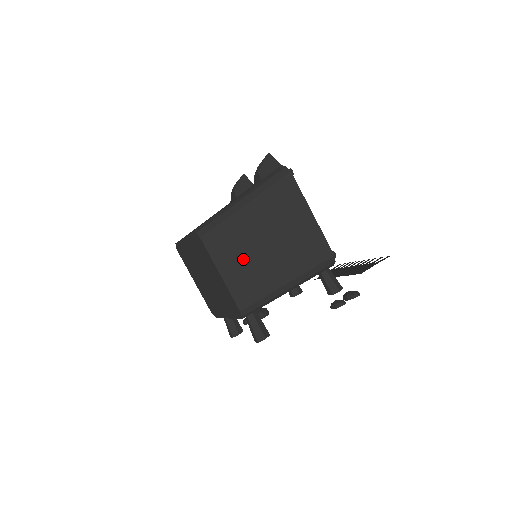
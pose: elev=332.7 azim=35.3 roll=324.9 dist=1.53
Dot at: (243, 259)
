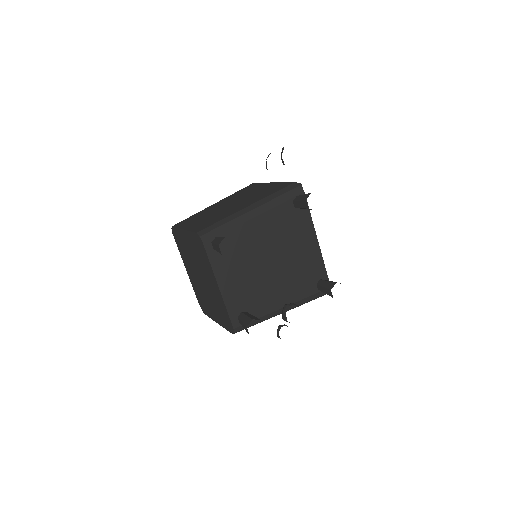
Dot at: (206, 217)
